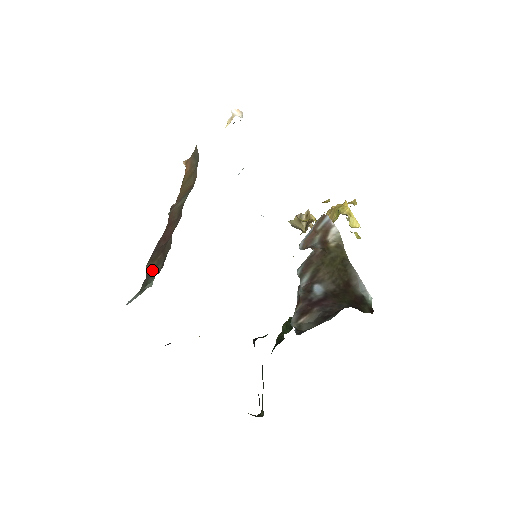
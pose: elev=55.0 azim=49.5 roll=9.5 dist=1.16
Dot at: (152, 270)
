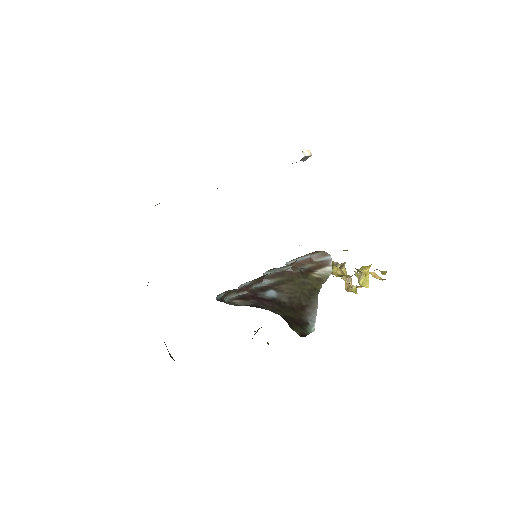
Dot at: occluded
